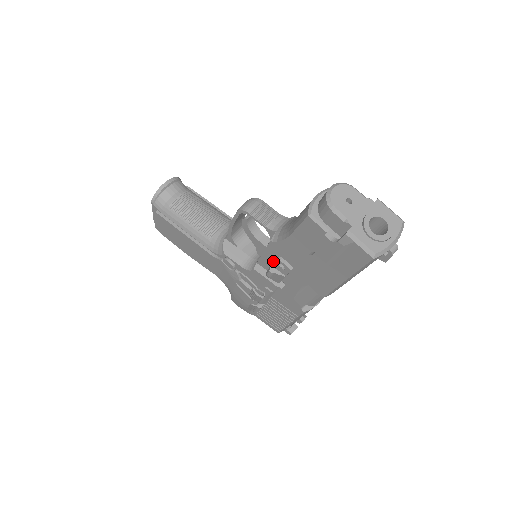
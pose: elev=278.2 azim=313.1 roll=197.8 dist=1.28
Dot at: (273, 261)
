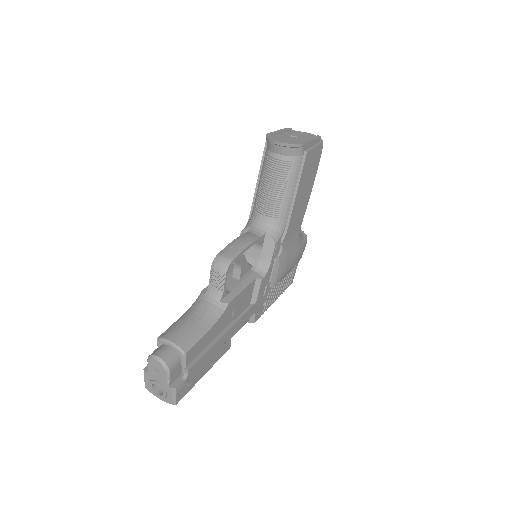
Dot at: occluded
